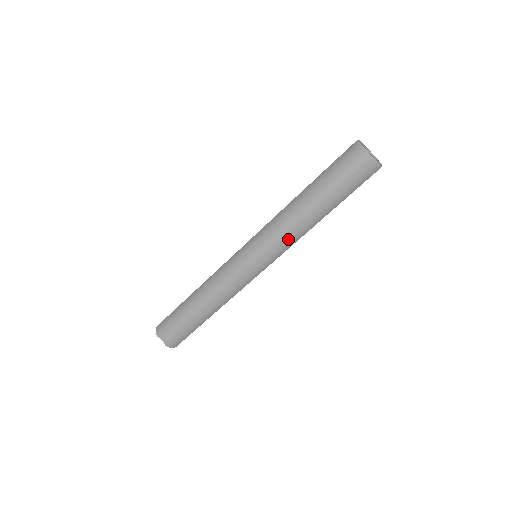
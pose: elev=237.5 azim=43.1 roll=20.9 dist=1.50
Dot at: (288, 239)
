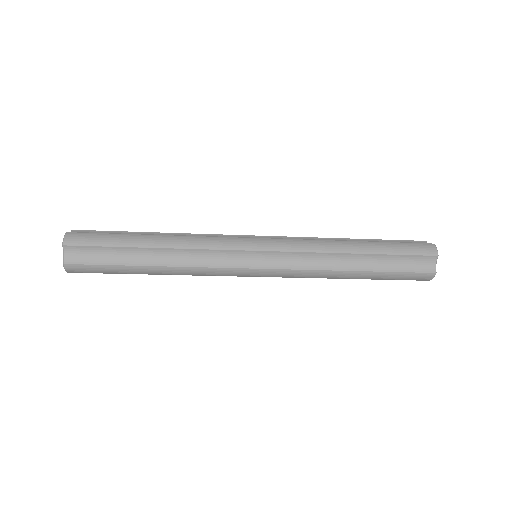
Dot at: occluded
